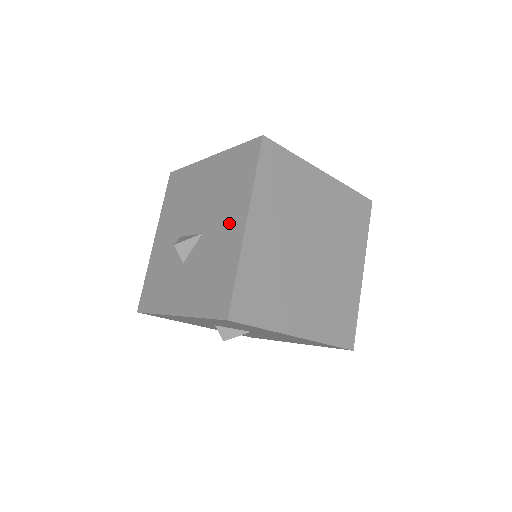
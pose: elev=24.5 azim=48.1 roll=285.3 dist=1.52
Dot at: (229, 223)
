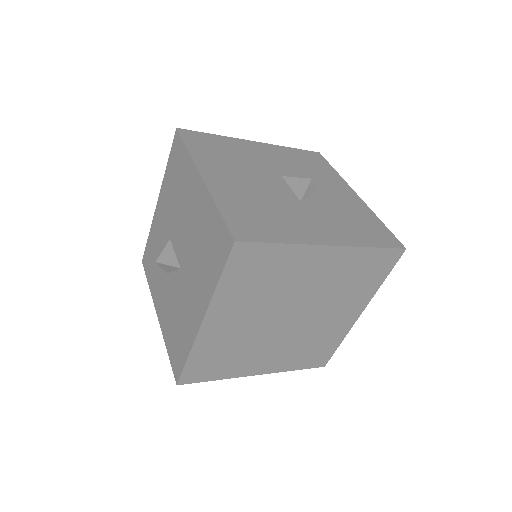
Dot at: (194, 298)
